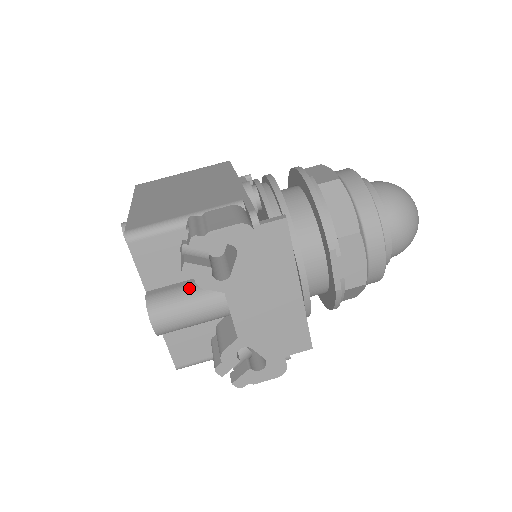
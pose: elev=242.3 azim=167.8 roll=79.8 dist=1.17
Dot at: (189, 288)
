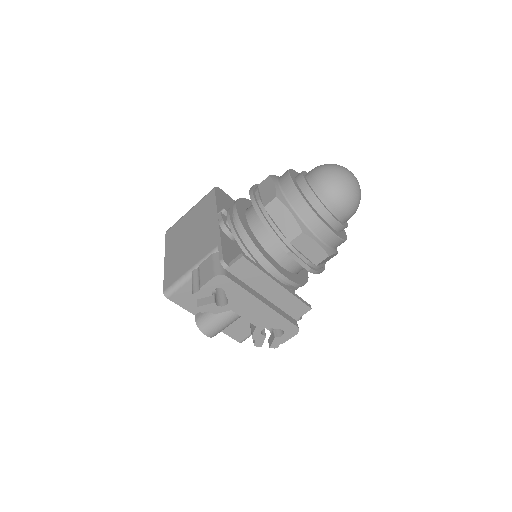
Dot at: occluded
